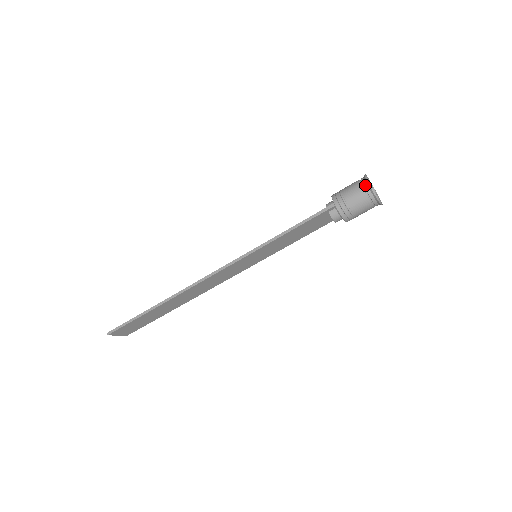
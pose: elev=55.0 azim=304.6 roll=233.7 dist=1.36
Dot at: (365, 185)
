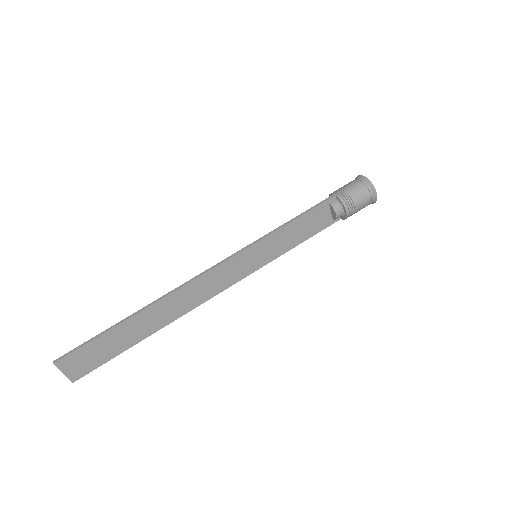
Dot at: (360, 179)
